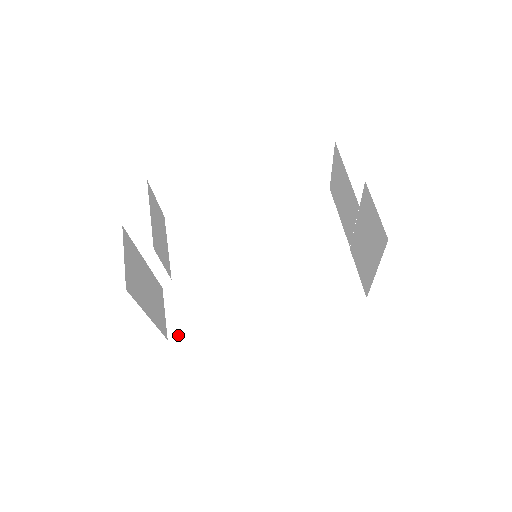
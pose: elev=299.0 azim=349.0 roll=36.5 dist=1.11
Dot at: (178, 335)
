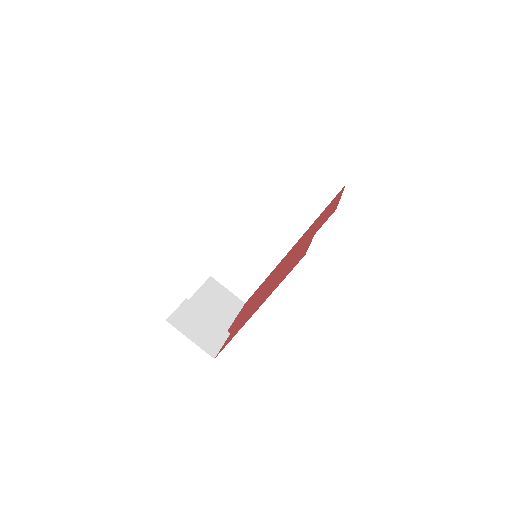
Dot at: (248, 297)
